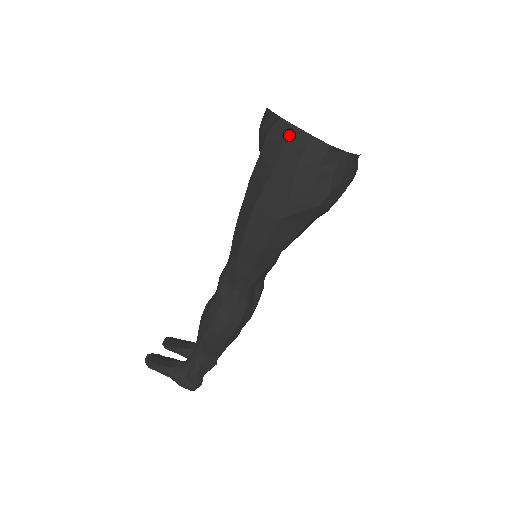
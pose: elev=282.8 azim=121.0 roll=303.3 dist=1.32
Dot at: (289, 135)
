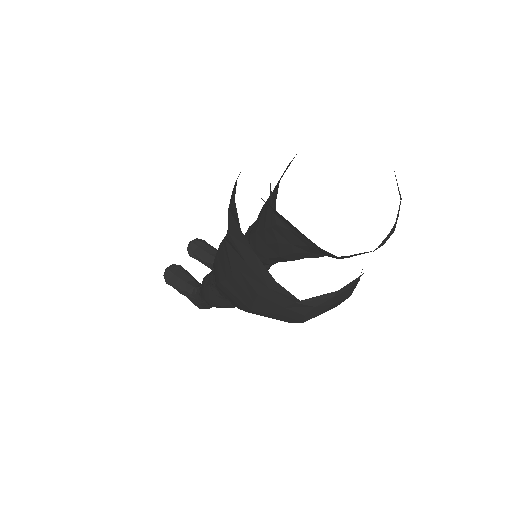
Dot at: (249, 260)
